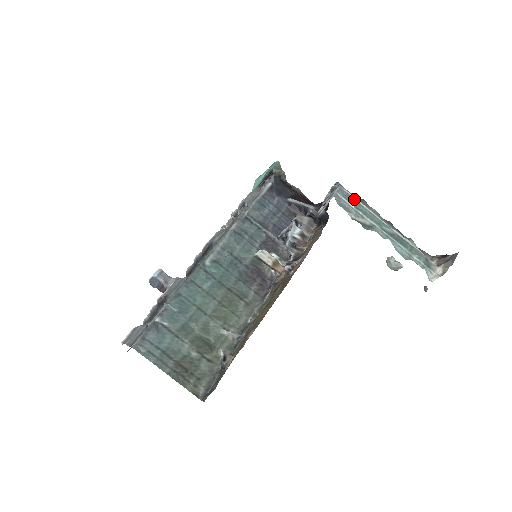
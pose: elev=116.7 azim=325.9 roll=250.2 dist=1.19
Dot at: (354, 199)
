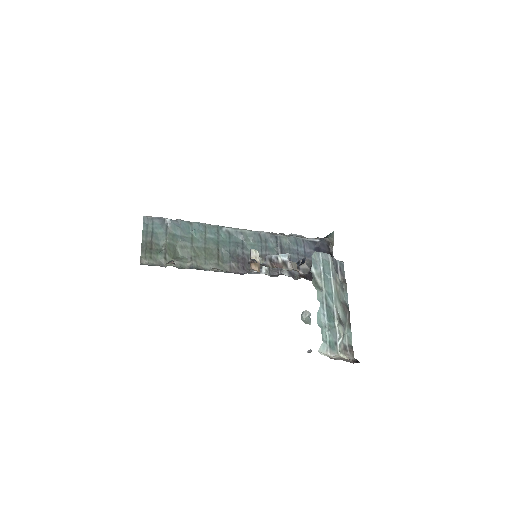
Dot at: (330, 268)
